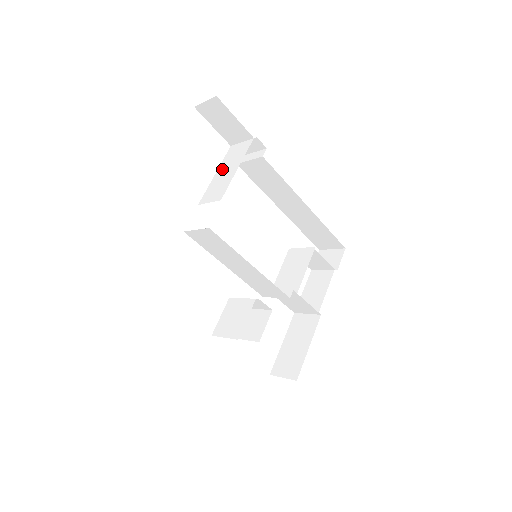
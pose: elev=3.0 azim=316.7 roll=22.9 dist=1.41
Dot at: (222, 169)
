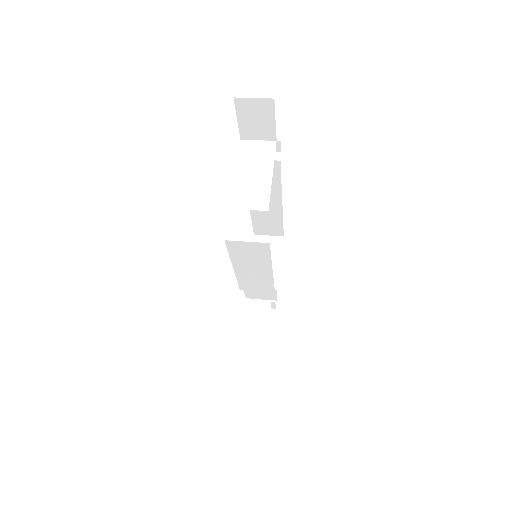
Dot at: (245, 169)
